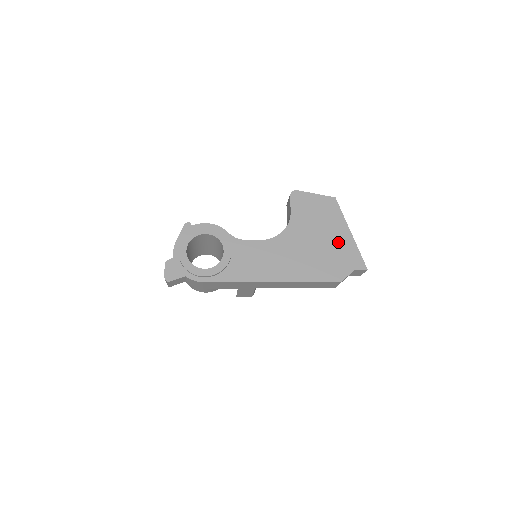
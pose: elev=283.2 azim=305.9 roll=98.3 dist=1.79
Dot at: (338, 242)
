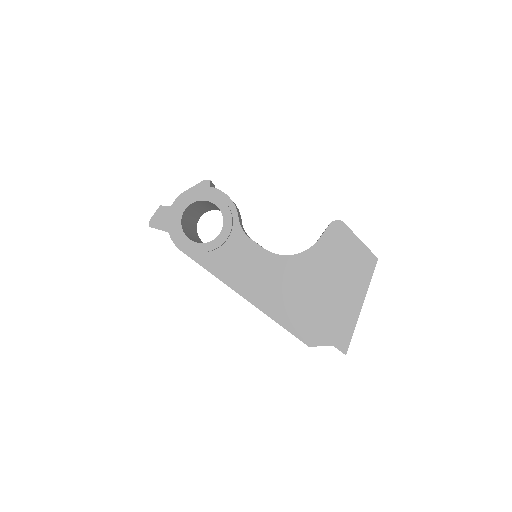
Dot at: (340, 306)
